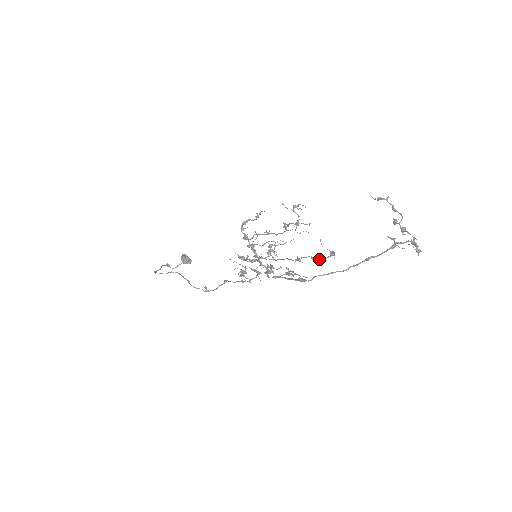
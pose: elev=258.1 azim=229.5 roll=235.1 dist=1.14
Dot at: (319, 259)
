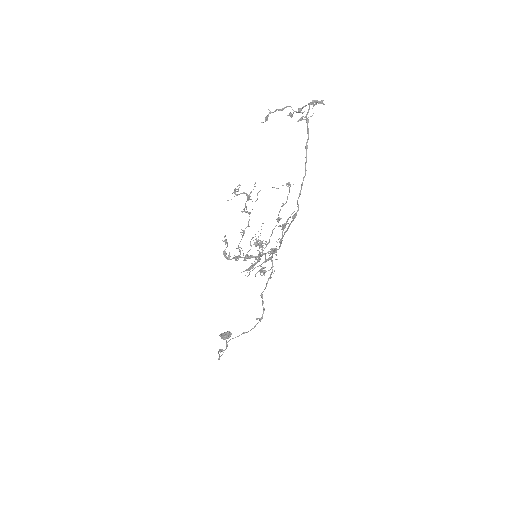
Dot at: (287, 199)
